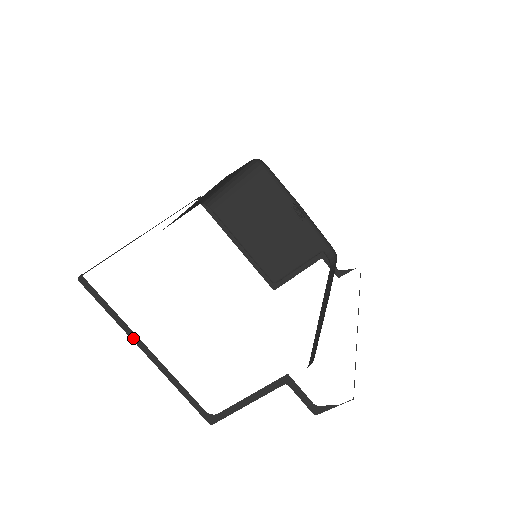
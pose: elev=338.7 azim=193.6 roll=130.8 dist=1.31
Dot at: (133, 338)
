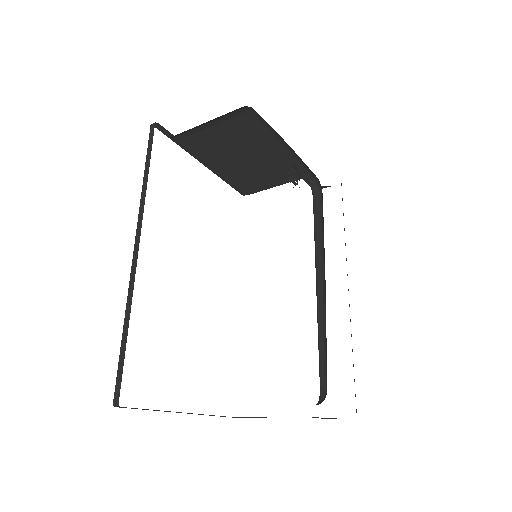
Dot at: occluded
